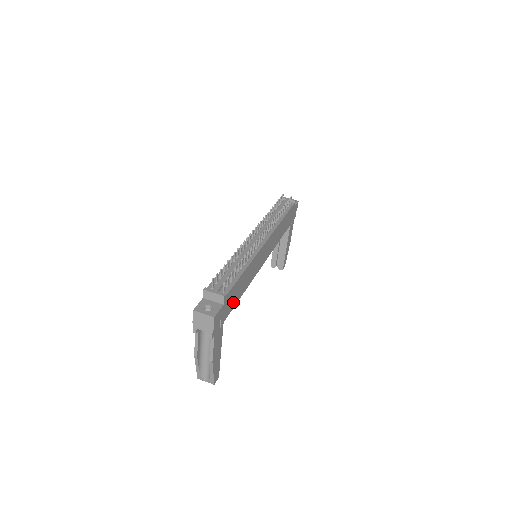
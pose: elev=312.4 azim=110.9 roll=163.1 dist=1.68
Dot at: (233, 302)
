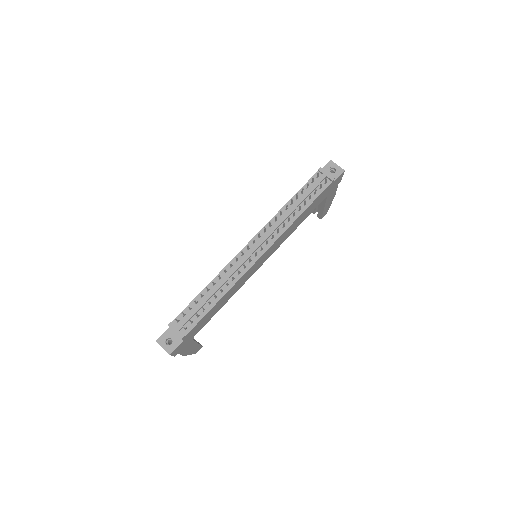
Dot at: (204, 323)
